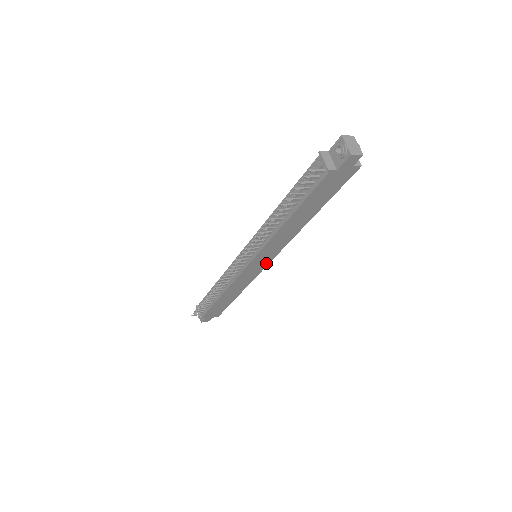
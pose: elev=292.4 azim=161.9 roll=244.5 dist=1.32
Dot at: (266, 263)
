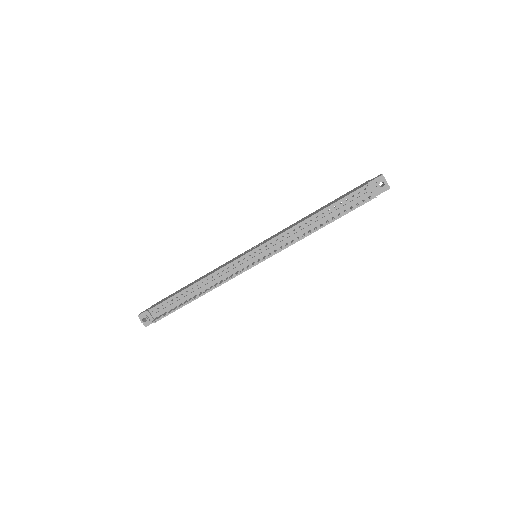
Dot at: occluded
